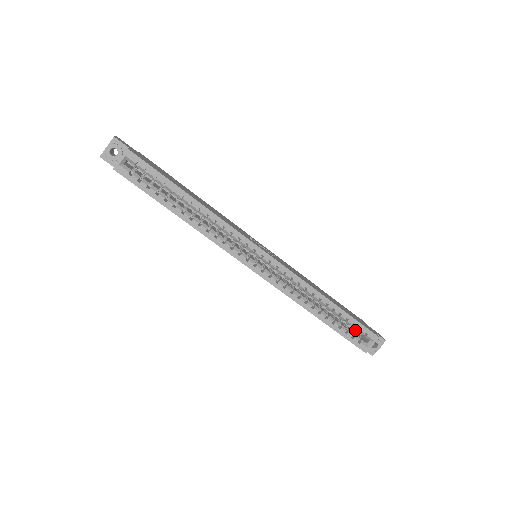
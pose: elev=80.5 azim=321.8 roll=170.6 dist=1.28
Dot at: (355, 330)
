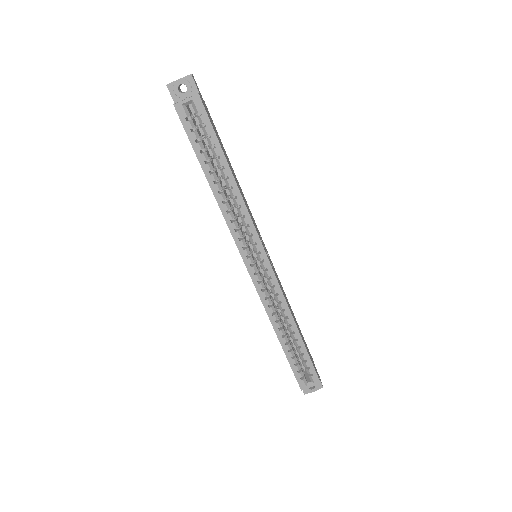
Dot at: (302, 364)
